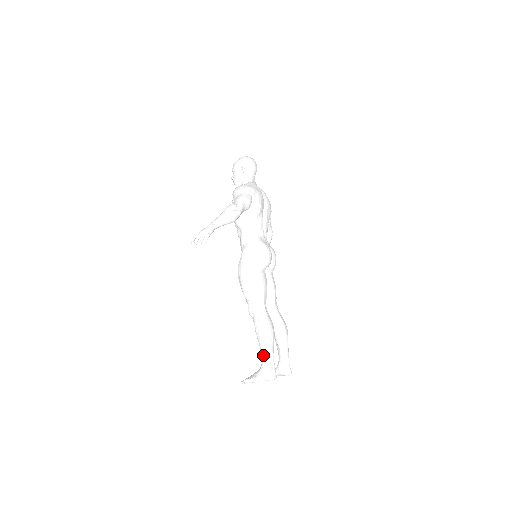
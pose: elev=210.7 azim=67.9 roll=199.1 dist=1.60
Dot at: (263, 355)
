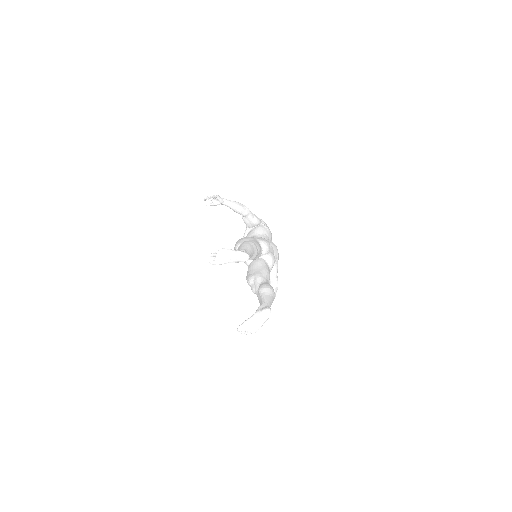
Dot at: (240, 250)
